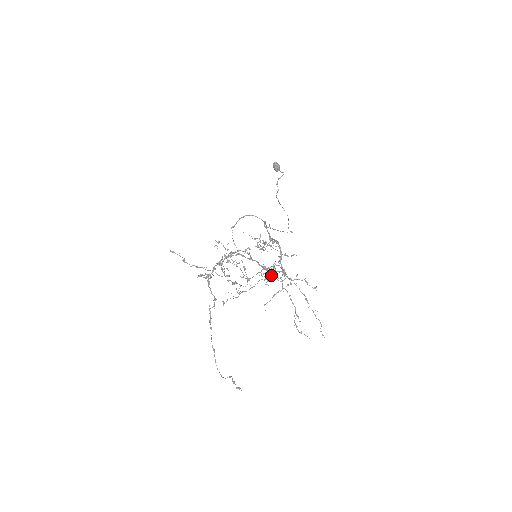
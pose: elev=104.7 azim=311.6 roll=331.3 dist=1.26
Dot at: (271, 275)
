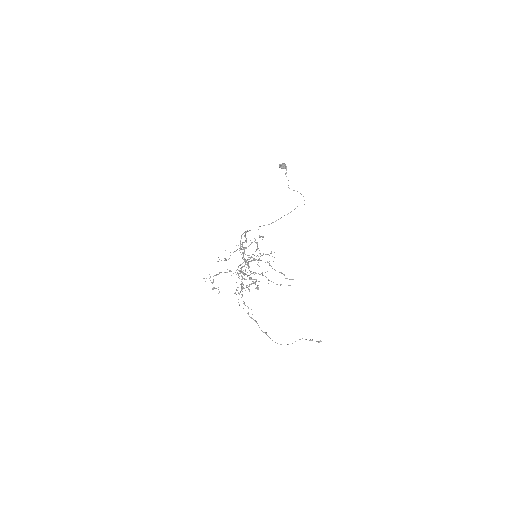
Dot at: occluded
